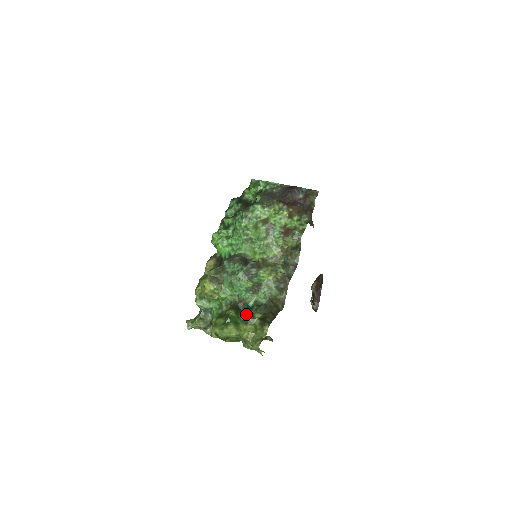
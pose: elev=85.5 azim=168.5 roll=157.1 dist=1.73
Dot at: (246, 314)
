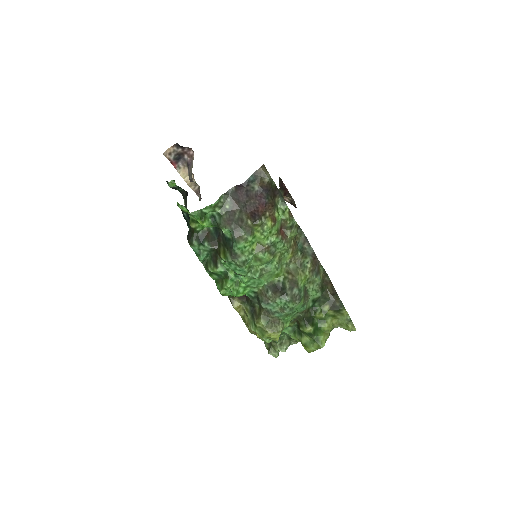
Dot at: (317, 316)
